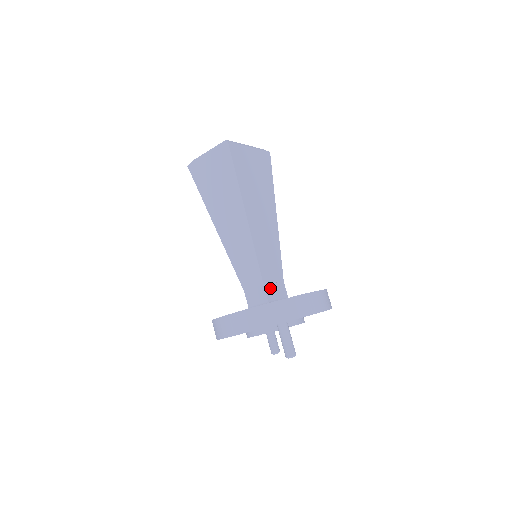
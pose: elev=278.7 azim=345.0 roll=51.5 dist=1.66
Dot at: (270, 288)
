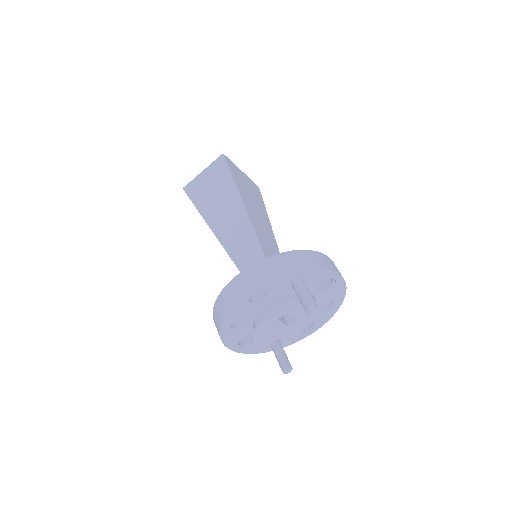
Dot at: occluded
